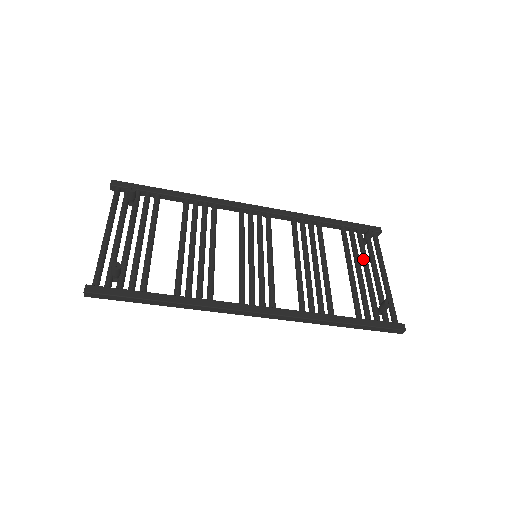
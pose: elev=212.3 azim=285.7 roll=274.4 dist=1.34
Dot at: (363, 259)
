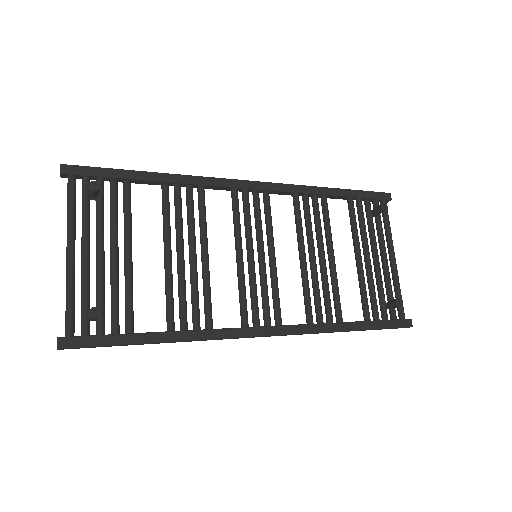
Dot at: (371, 240)
